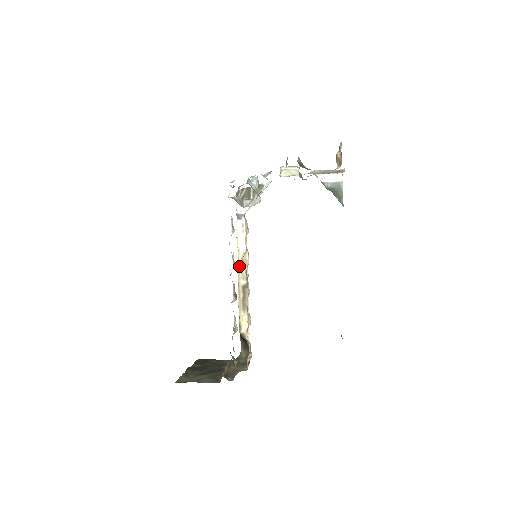
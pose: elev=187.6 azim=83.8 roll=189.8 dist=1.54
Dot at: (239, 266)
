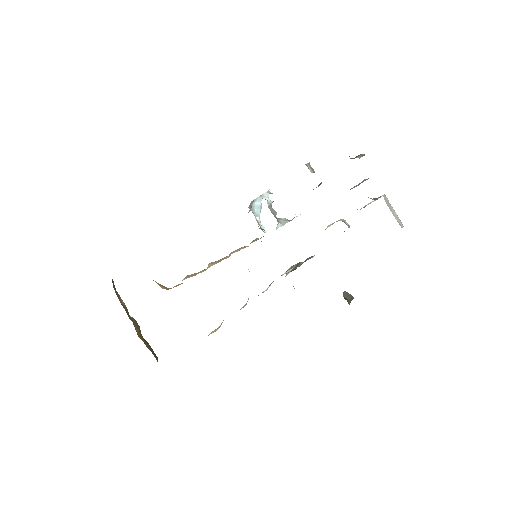
Dot at: occluded
